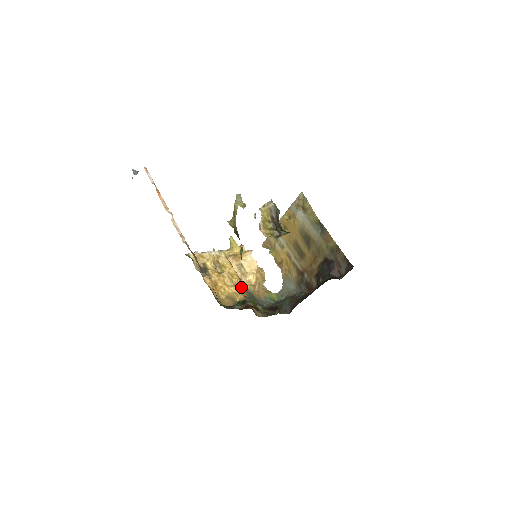
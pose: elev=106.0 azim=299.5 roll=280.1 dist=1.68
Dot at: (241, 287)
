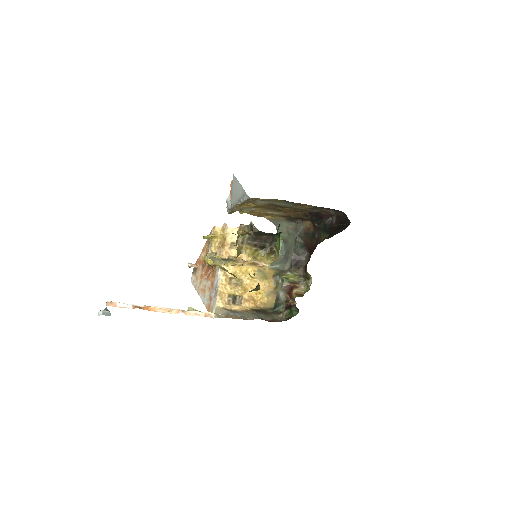
Dot at: (261, 272)
